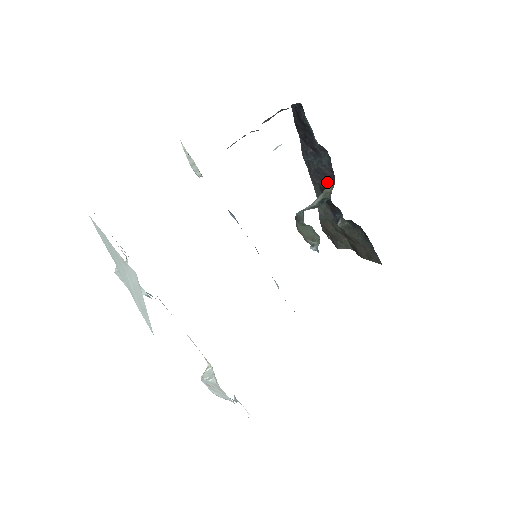
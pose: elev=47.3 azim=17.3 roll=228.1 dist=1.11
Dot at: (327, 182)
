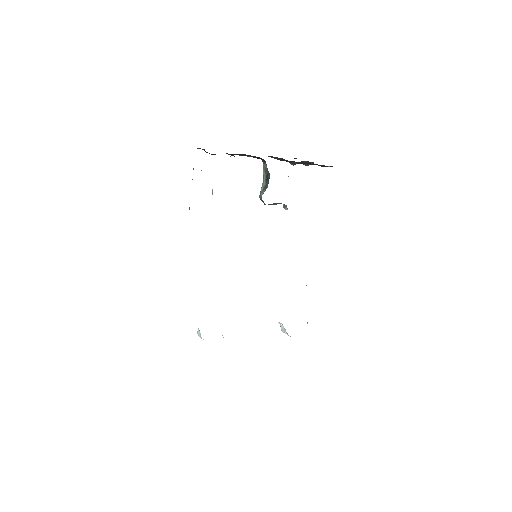
Dot at: occluded
